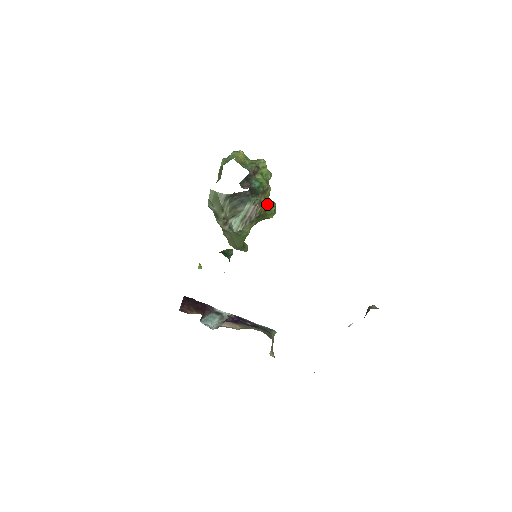
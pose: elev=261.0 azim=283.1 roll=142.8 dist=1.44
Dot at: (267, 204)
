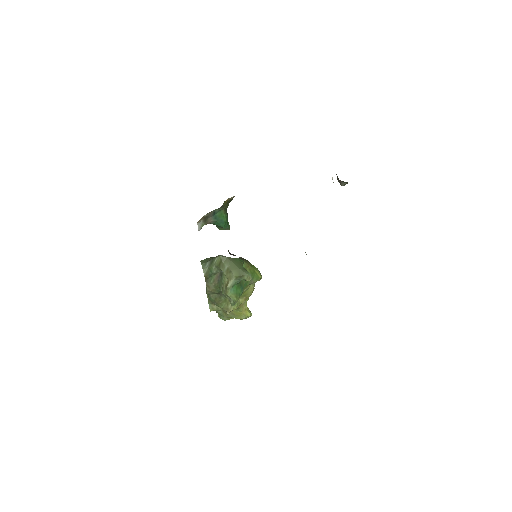
Dot at: occluded
